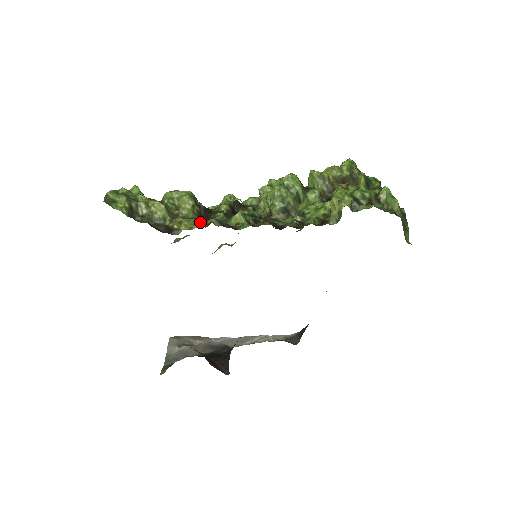
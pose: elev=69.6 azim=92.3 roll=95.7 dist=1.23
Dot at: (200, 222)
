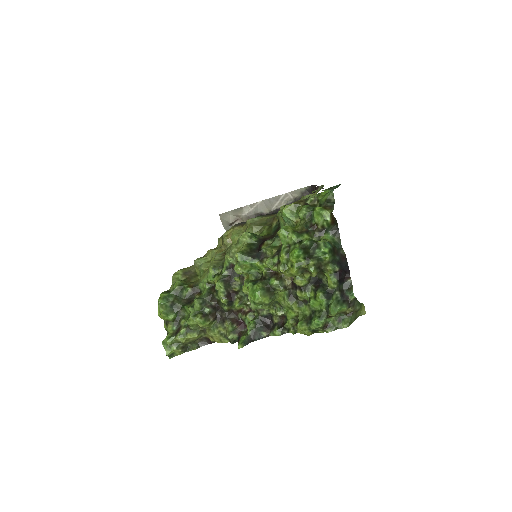
Dot at: (222, 333)
